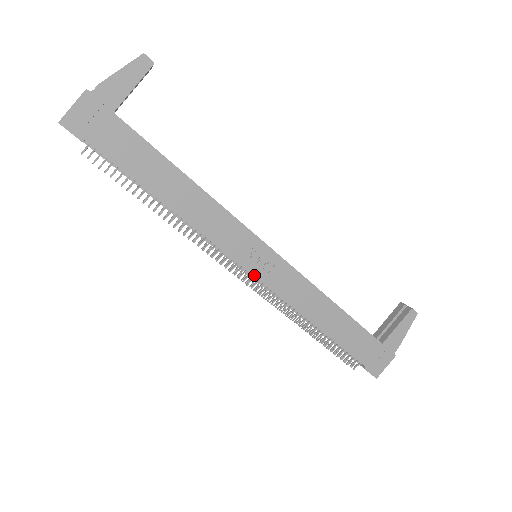
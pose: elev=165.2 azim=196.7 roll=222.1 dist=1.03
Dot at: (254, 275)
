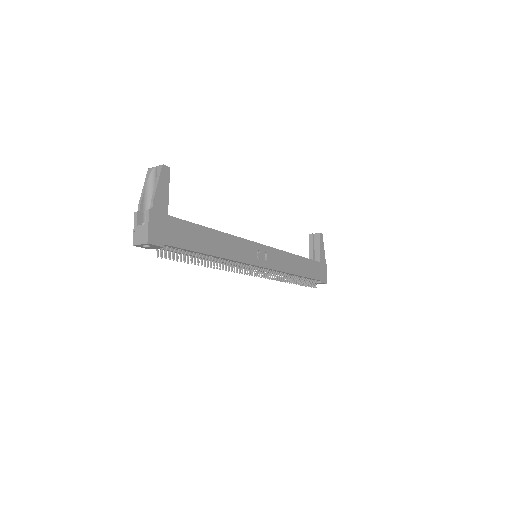
Dot at: (265, 267)
